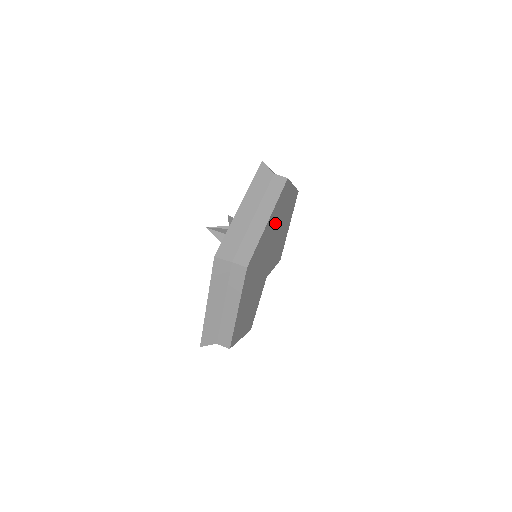
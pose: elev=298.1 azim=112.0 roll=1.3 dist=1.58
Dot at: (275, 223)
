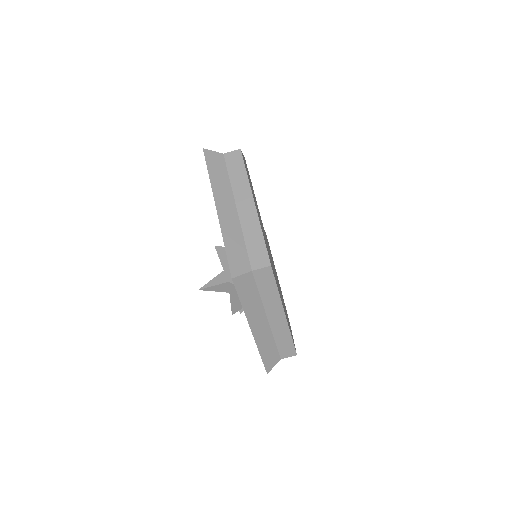
Dot at: occluded
